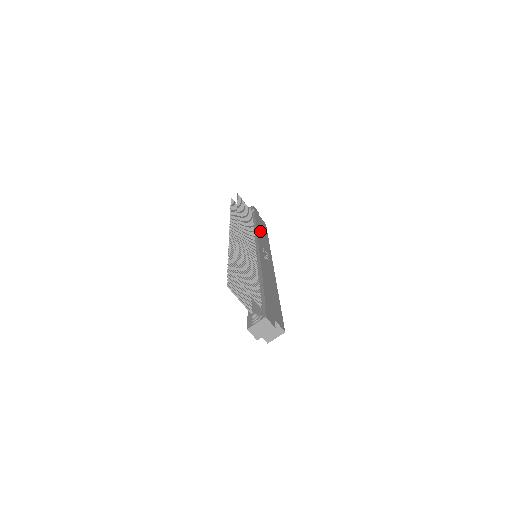
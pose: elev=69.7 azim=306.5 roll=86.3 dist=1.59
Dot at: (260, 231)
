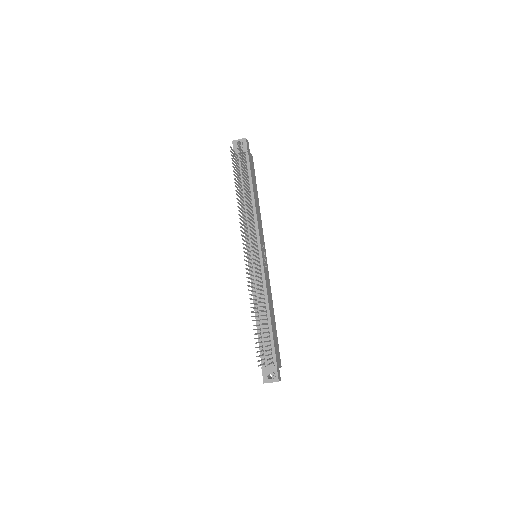
Dot at: (256, 203)
